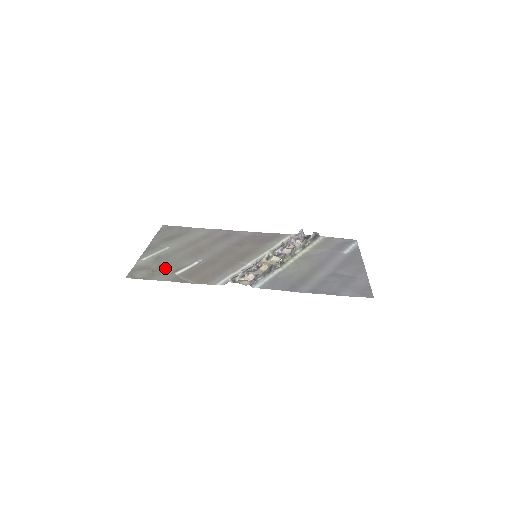
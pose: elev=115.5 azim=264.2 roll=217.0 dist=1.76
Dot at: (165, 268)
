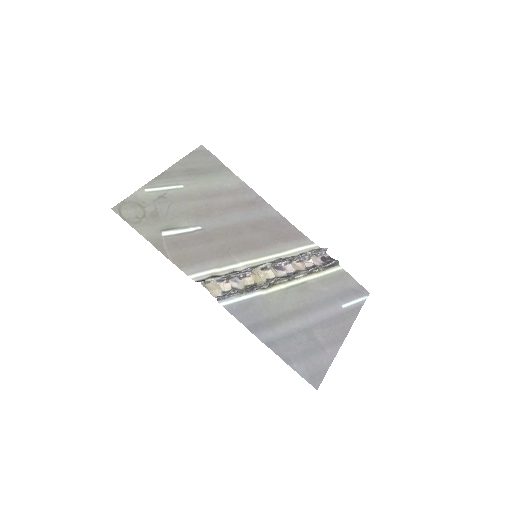
Dot at: (158, 218)
